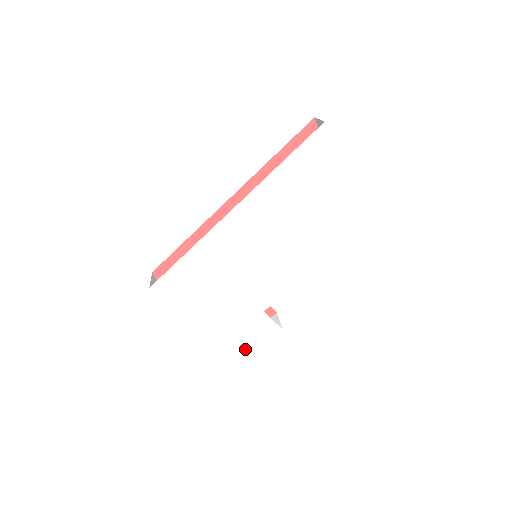
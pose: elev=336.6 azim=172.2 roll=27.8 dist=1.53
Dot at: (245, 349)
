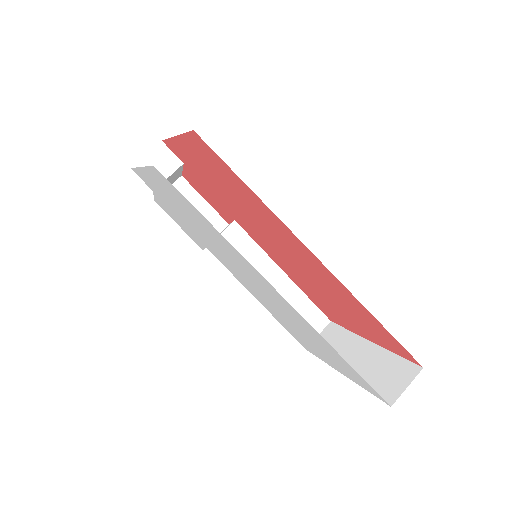
Dot at: (170, 214)
